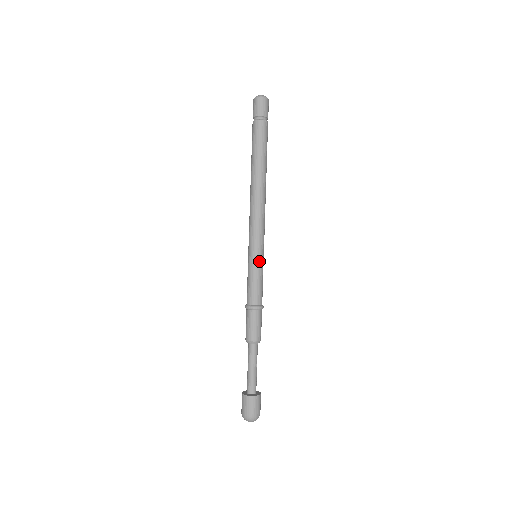
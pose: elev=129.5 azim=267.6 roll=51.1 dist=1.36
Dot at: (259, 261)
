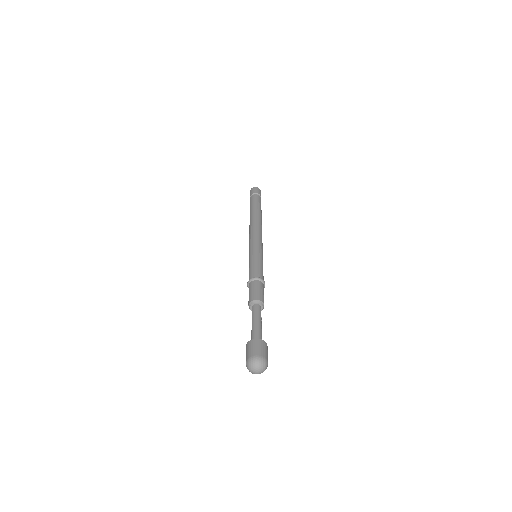
Dot at: (259, 254)
